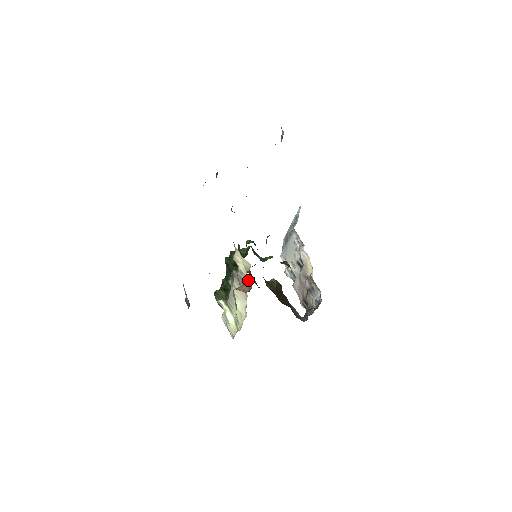
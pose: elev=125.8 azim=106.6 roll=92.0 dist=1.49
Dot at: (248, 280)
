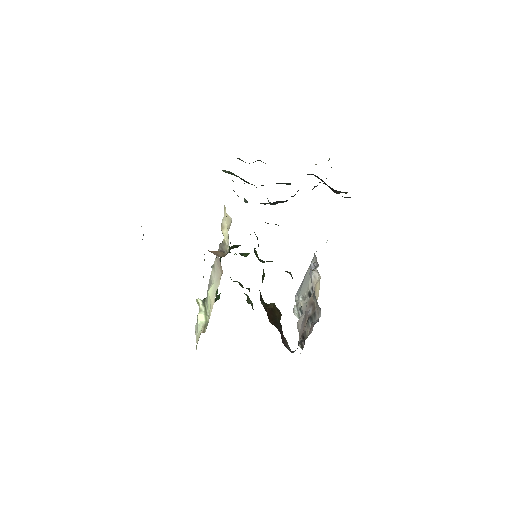
Dot at: (228, 251)
